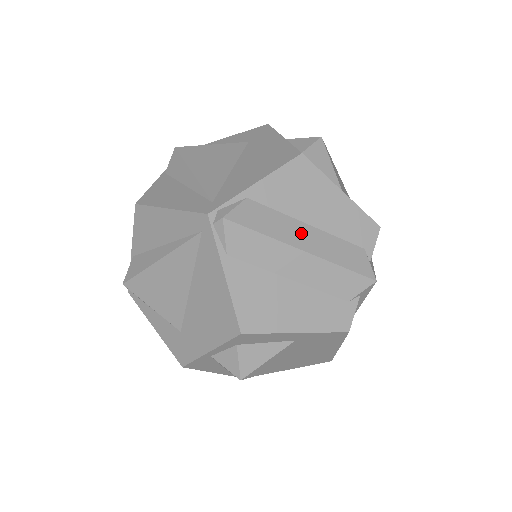
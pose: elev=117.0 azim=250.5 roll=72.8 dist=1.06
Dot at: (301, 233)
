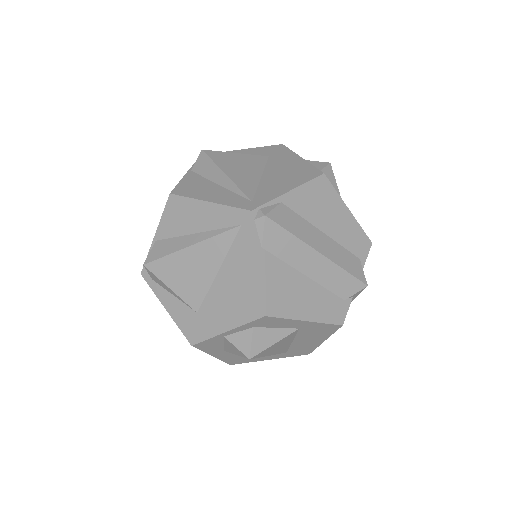
Dot at: (318, 238)
